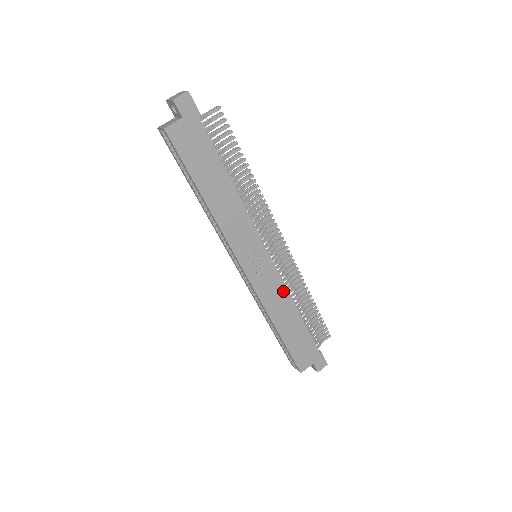
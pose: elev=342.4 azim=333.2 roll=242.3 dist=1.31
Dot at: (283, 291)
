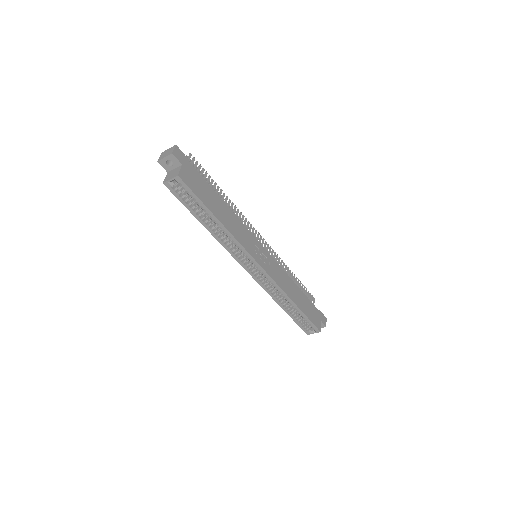
Dot at: (283, 273)
